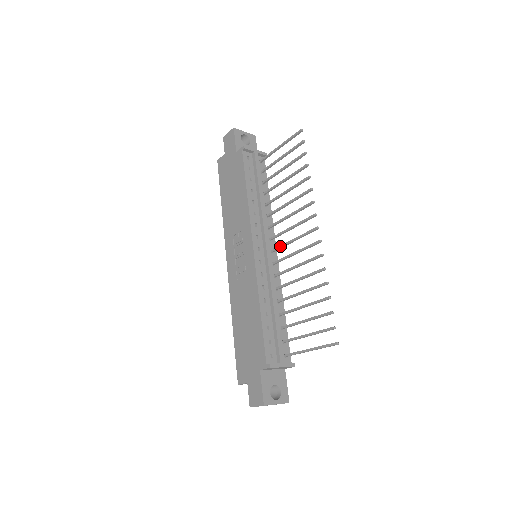
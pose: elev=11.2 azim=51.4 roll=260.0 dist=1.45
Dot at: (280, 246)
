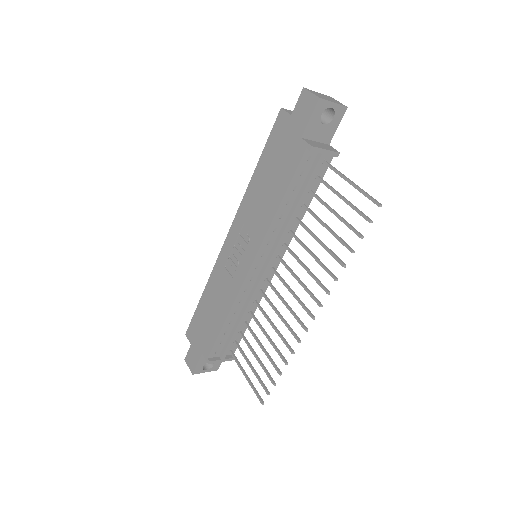
Dot at: (279, 277)
